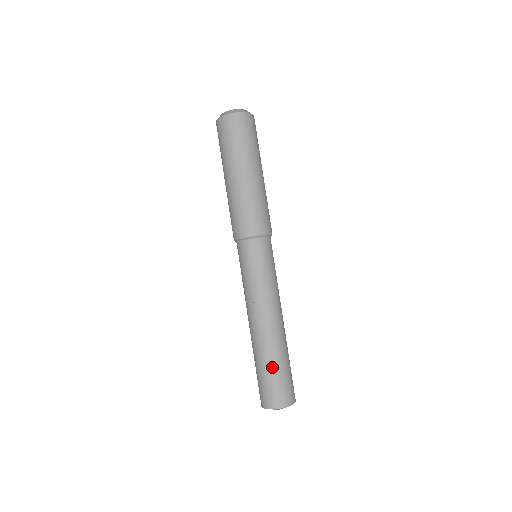
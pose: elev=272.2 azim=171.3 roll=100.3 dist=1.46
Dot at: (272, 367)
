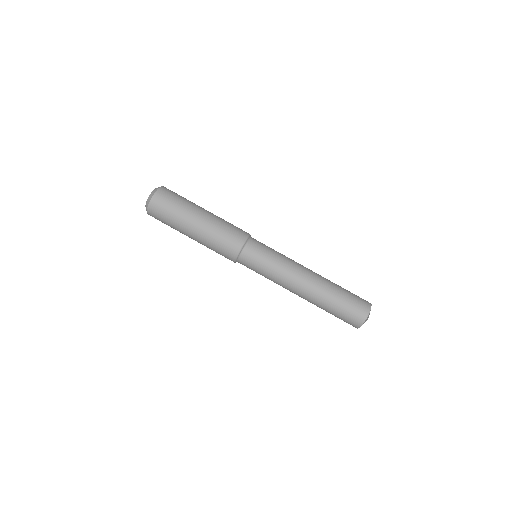
Dot at: (339, 297)
